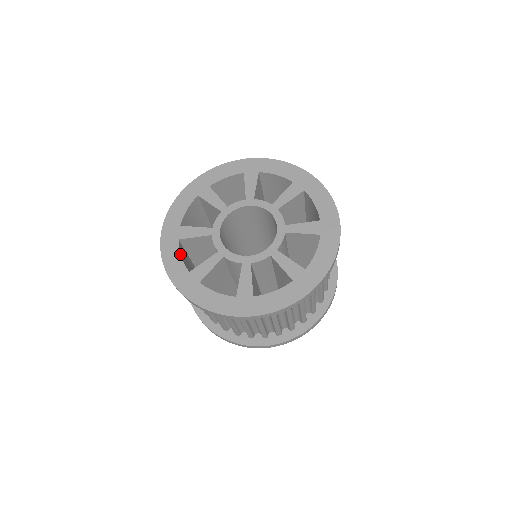
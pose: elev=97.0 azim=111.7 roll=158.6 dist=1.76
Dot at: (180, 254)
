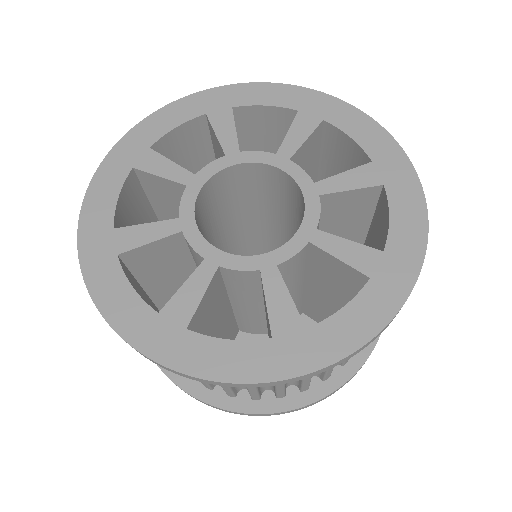
Dot at: (119, 192)
